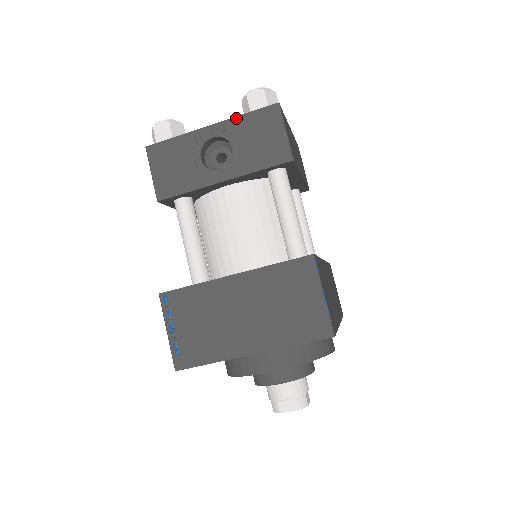
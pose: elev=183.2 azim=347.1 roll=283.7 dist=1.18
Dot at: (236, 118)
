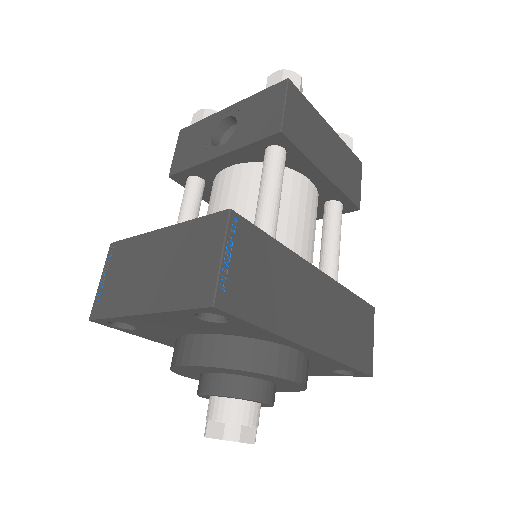
Dot at: (250, 98)
